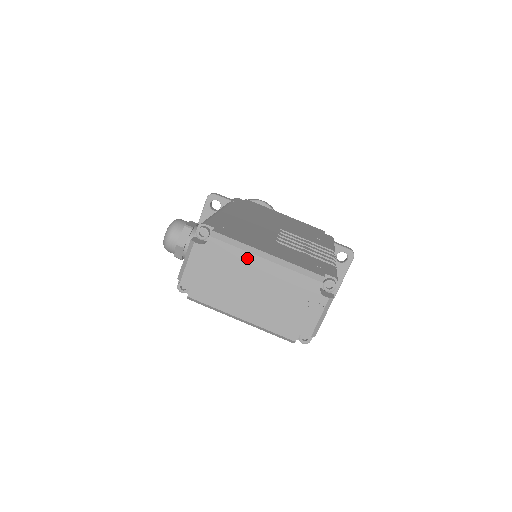
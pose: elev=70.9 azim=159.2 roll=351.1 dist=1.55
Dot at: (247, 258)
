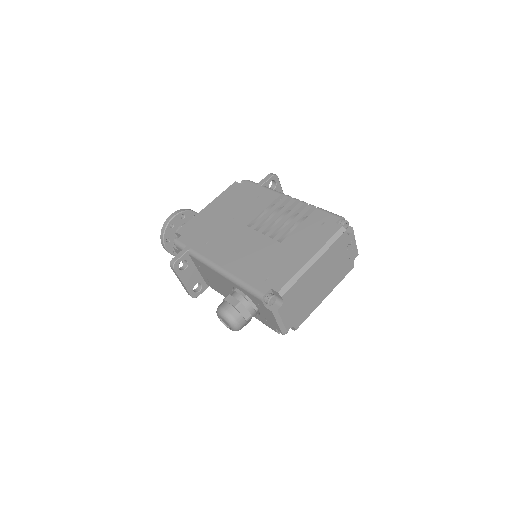
Dot at: (307, 275)
